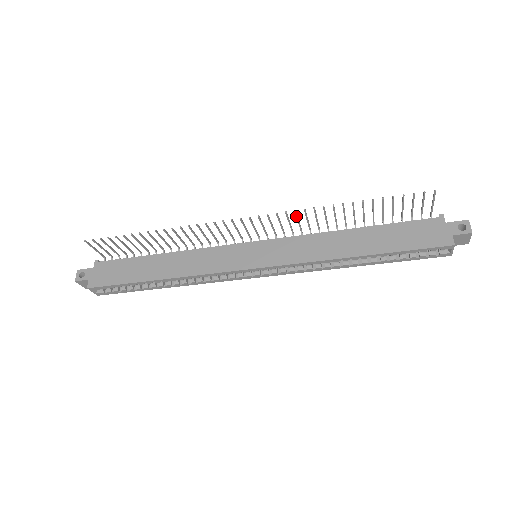
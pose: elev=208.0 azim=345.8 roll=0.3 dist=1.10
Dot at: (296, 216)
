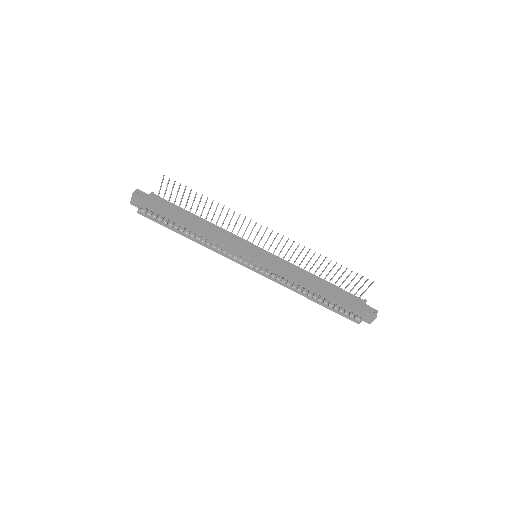
Dot at: occluded
